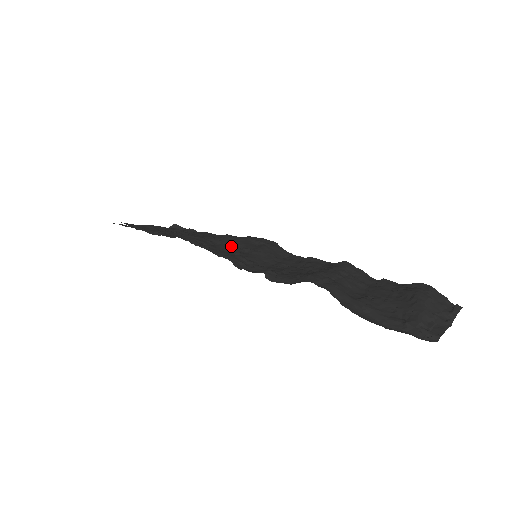
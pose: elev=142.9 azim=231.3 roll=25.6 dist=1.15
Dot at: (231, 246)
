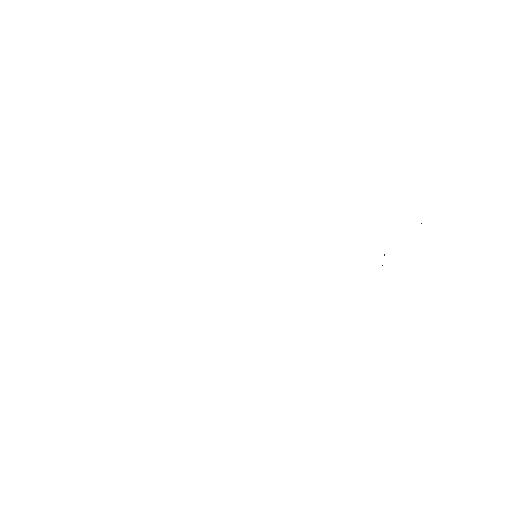
Dot at: occluded
